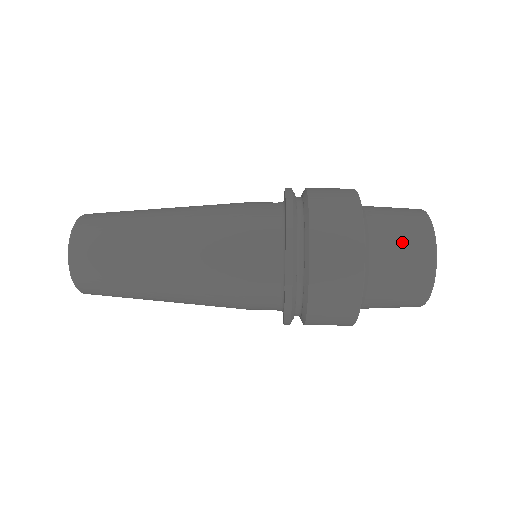
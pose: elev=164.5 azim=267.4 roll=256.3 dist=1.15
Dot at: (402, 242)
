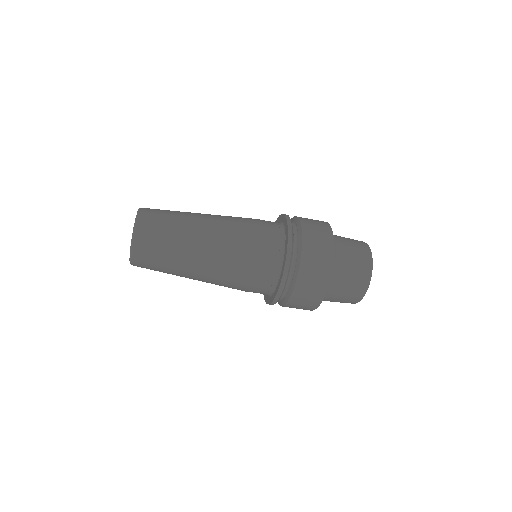
Dot at: occluded
